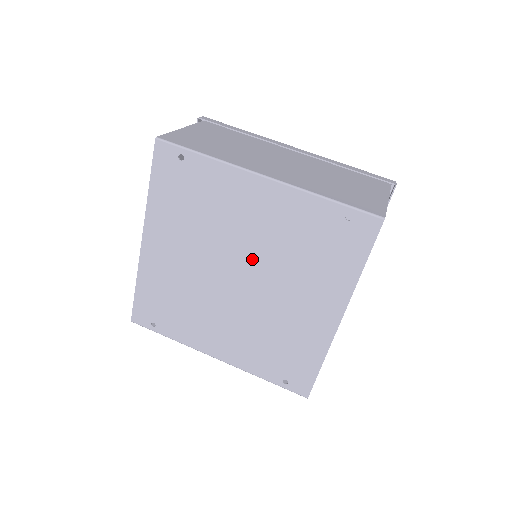
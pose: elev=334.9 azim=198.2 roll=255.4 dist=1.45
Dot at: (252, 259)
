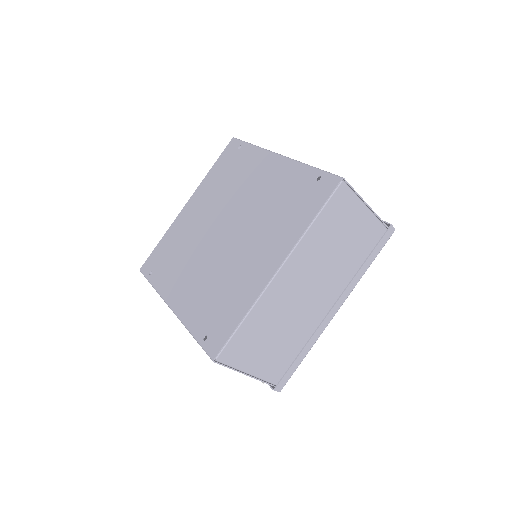
Dot at: (242, 215)
